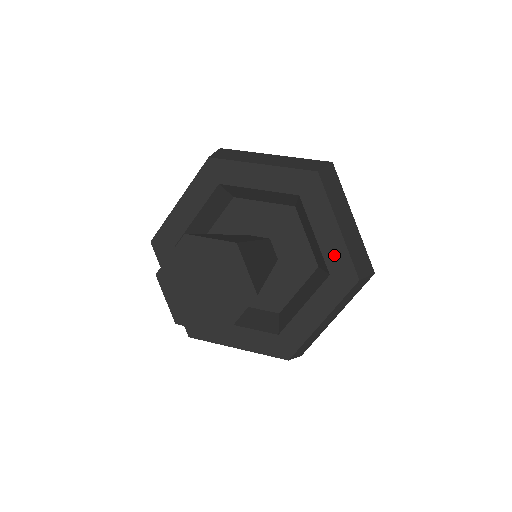
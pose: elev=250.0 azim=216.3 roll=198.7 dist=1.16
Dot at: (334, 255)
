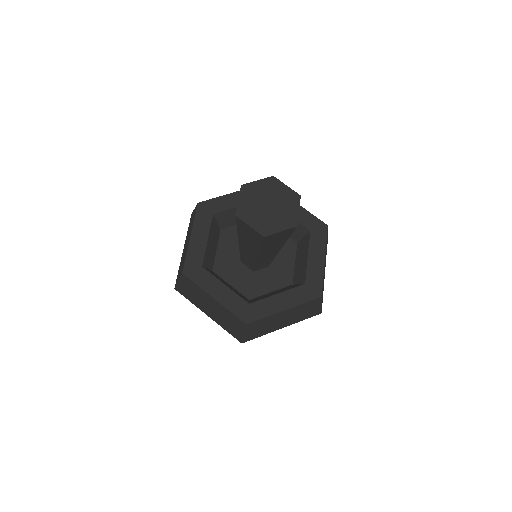
Dot at: (314, 274)
